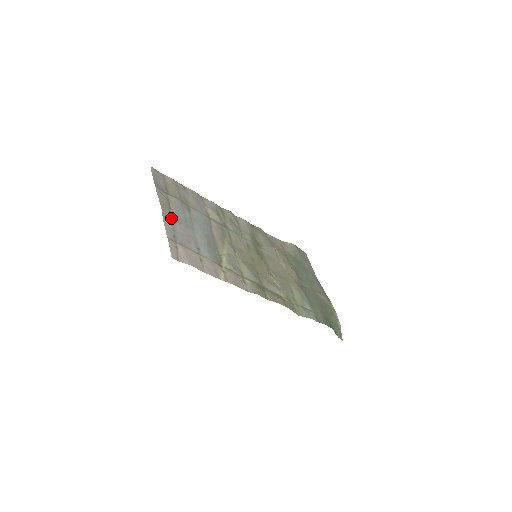
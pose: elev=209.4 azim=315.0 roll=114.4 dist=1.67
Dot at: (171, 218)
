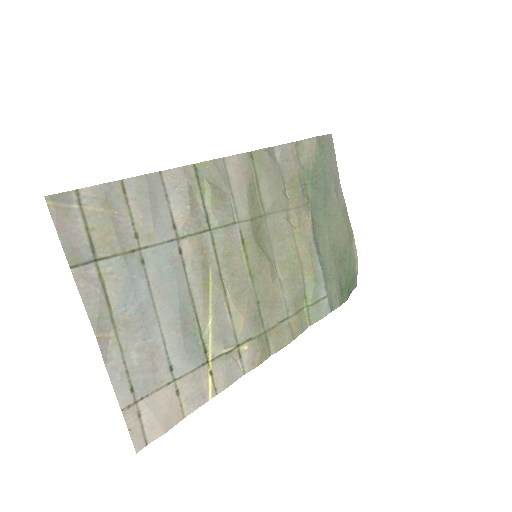
Dot at: (117, 341)
